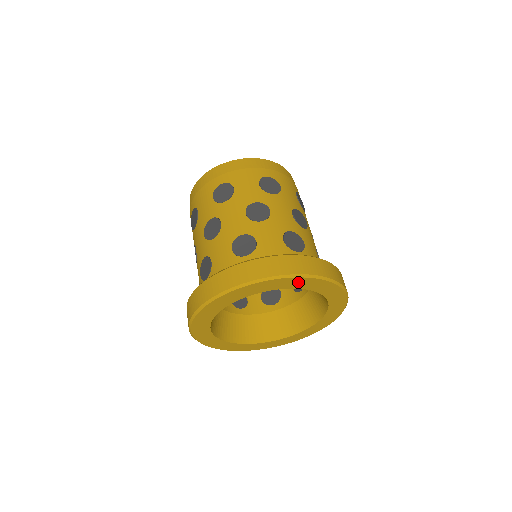
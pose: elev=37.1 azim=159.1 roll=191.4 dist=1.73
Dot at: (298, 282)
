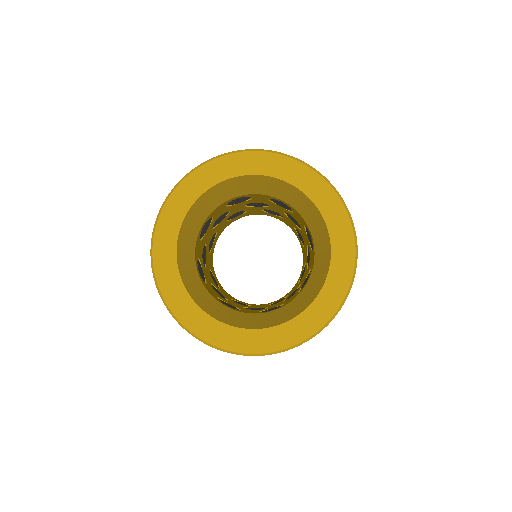
Dot at: (334, 209)
